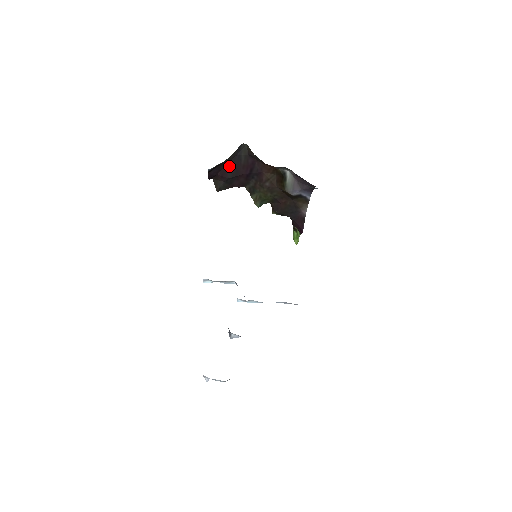
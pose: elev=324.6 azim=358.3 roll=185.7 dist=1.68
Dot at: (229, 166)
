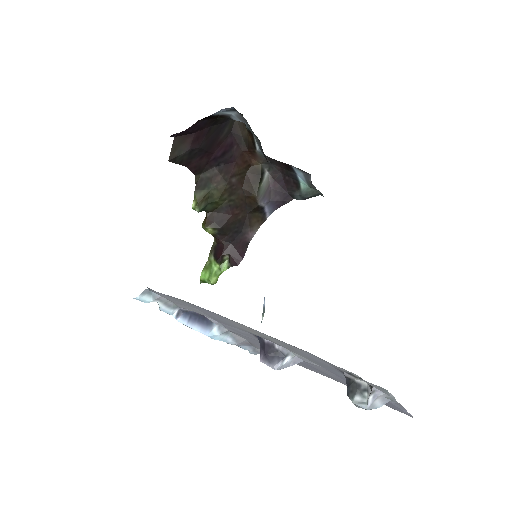
Dot at: (210, 131)
